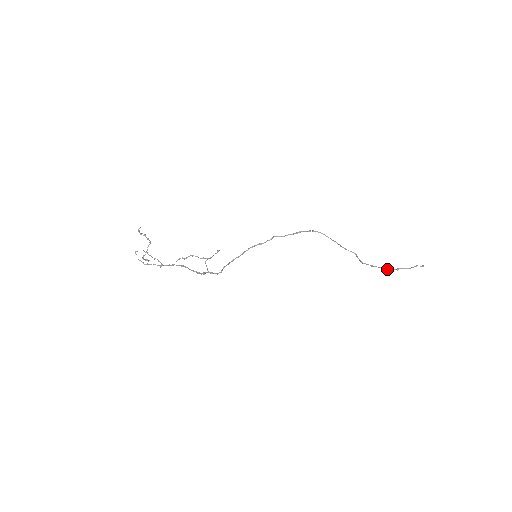
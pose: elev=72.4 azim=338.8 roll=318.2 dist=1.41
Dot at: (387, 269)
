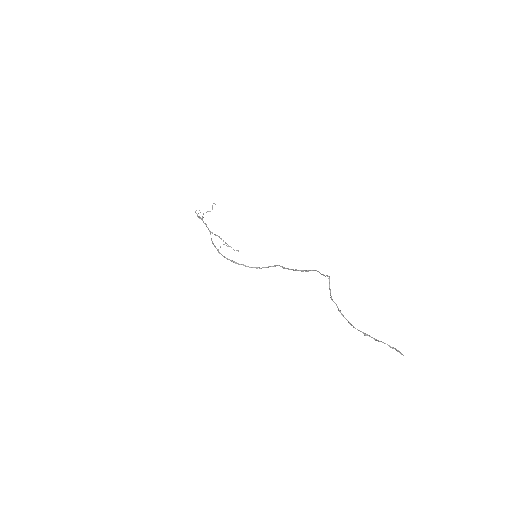
Dot at: (354, 327)
